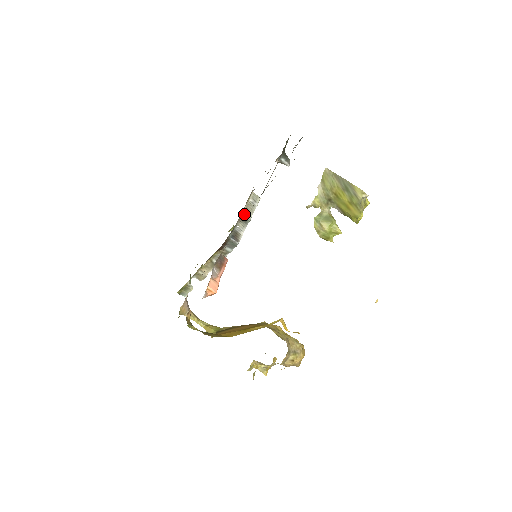
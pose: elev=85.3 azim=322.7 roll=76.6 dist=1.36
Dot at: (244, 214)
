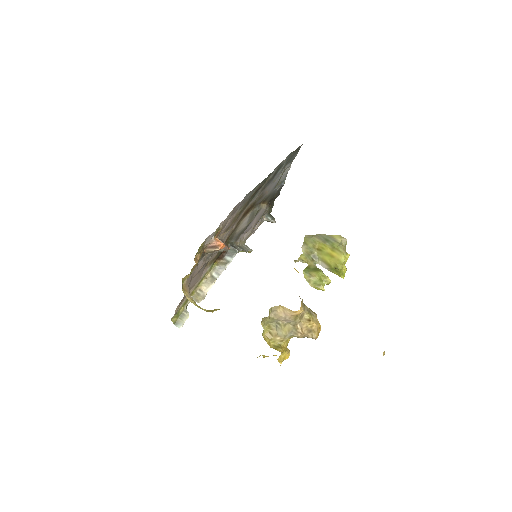
Dot at: (240, 246)
